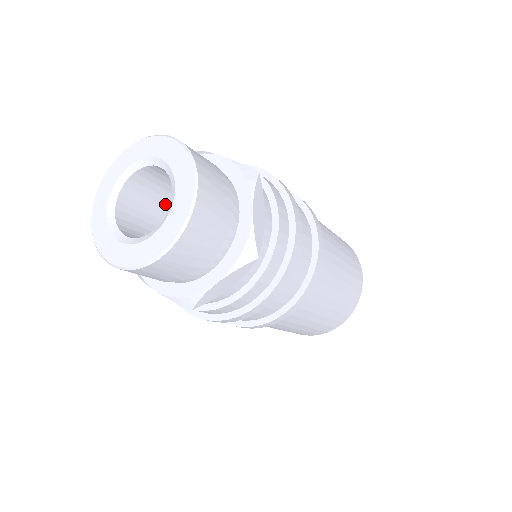
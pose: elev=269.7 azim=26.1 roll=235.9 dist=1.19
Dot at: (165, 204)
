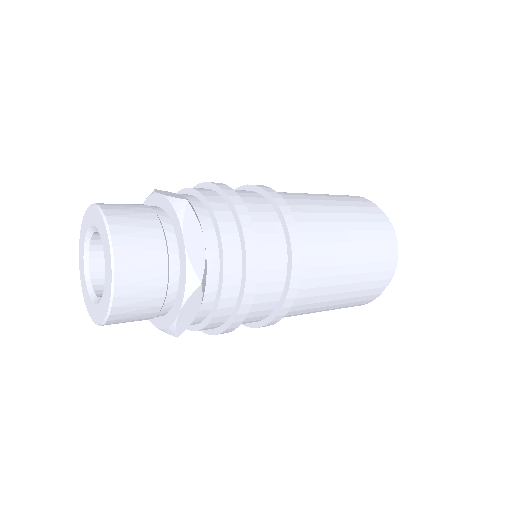
Dot at: occluded
